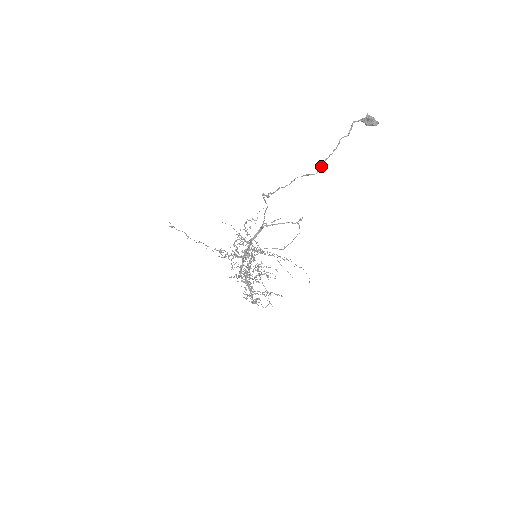
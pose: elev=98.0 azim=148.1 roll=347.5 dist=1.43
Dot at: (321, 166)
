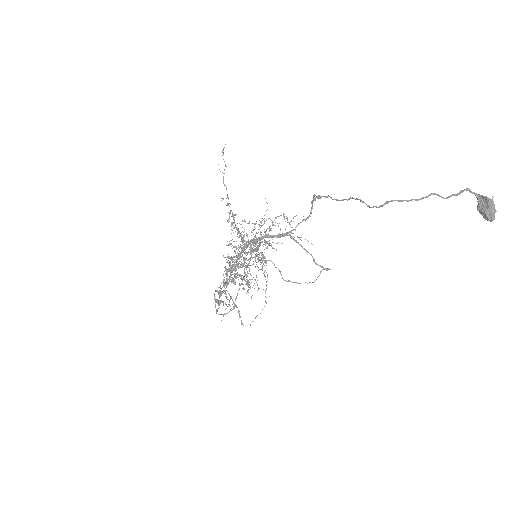
Dot at: occluded
